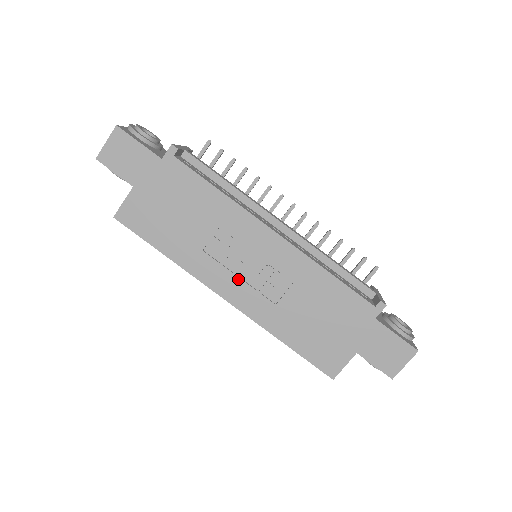
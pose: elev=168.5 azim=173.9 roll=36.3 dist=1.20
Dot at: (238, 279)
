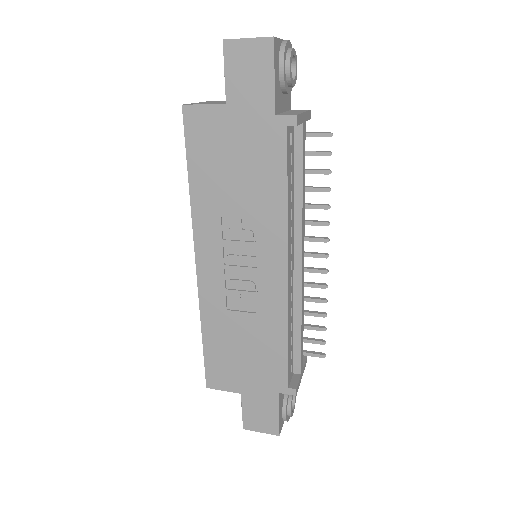
Dot at: (222, 265)
